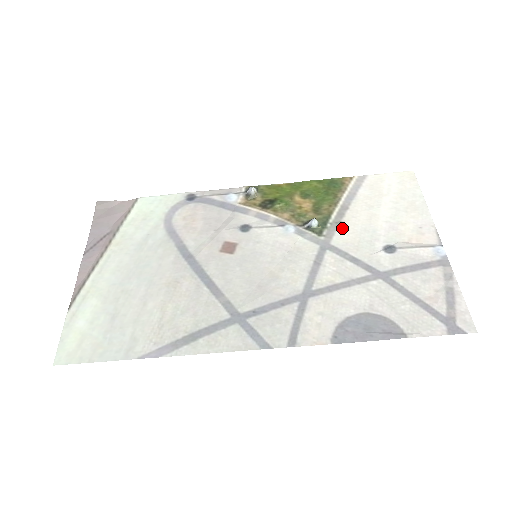
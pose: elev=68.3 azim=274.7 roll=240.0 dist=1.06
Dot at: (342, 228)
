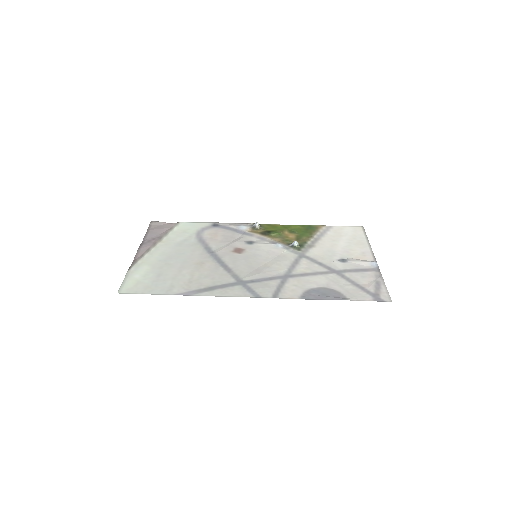
Dot at: (314, 248)
